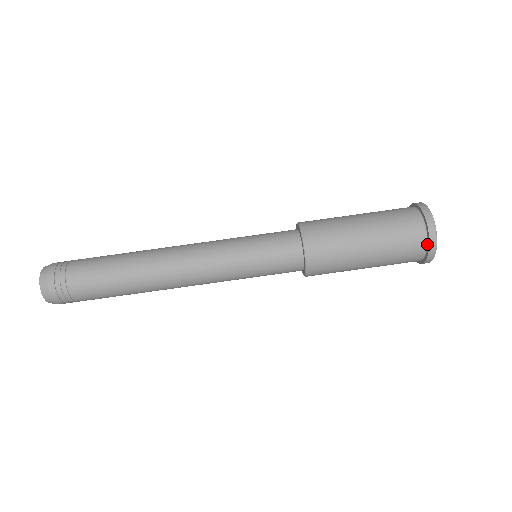
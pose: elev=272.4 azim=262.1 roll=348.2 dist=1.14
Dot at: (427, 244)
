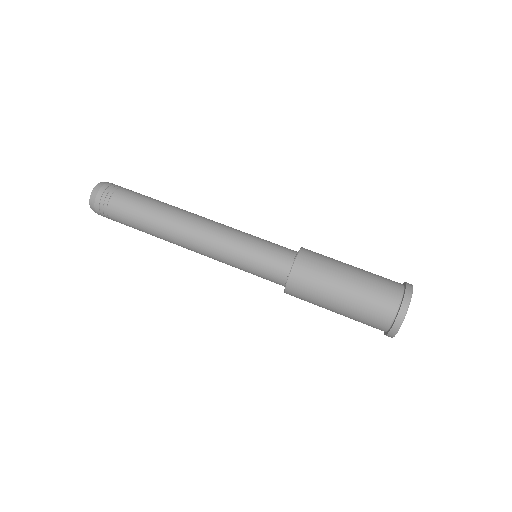
Dot at: (399, 309)
